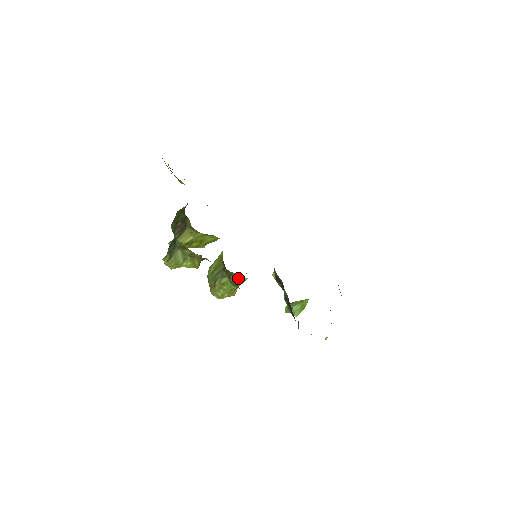
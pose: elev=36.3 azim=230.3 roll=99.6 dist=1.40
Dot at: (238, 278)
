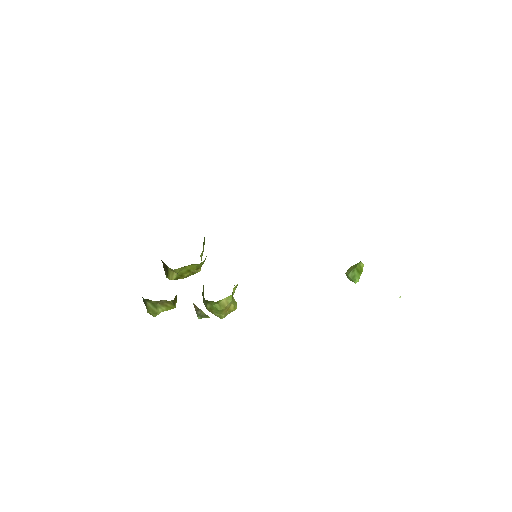
Dot at: (216, 302)
